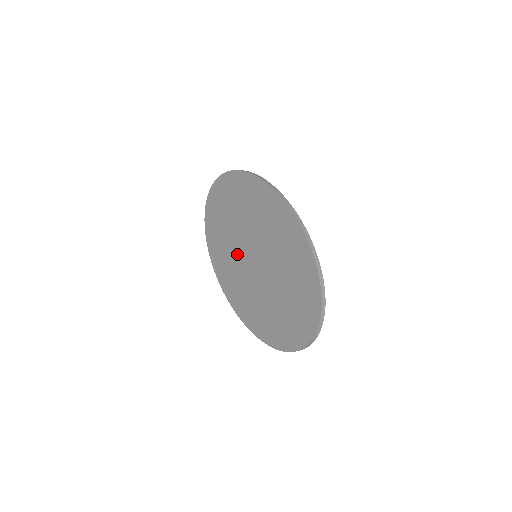
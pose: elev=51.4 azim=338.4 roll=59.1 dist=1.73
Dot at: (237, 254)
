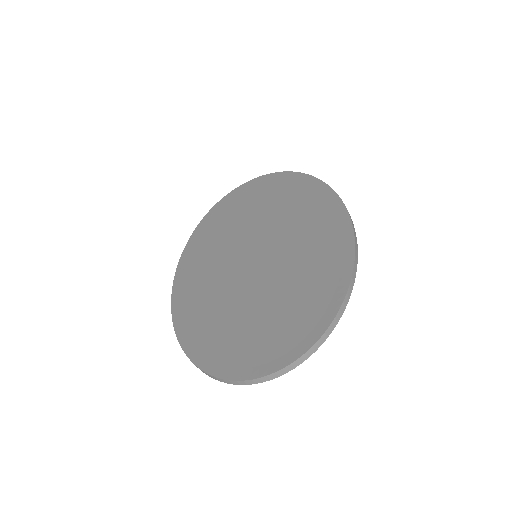
Dot at: (230, 246)
